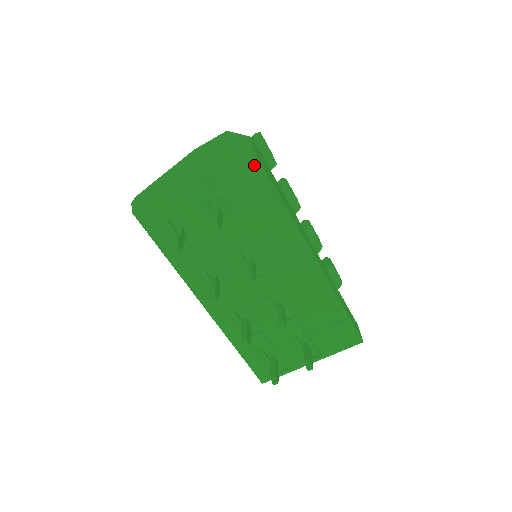
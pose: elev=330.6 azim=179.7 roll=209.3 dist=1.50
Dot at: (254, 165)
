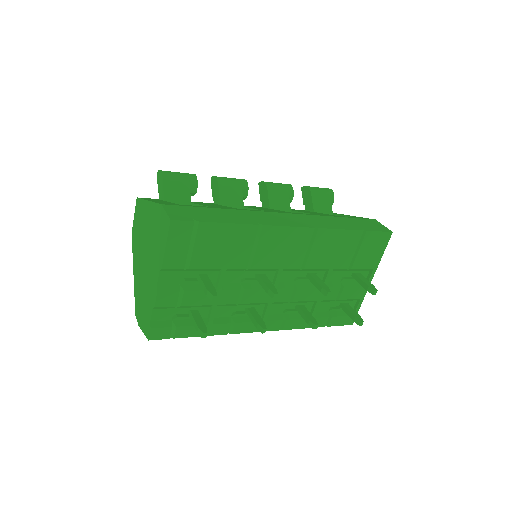
Dot at: (187, 228)
